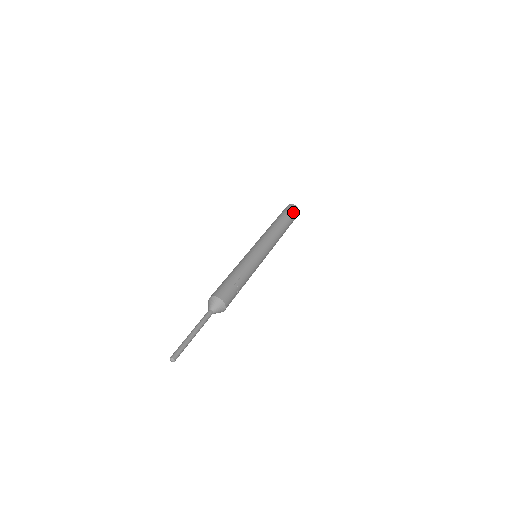
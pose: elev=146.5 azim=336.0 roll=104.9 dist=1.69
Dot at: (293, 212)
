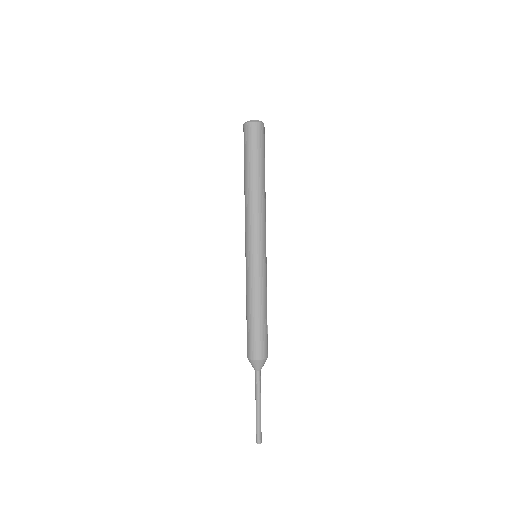
Dot at: occluded
